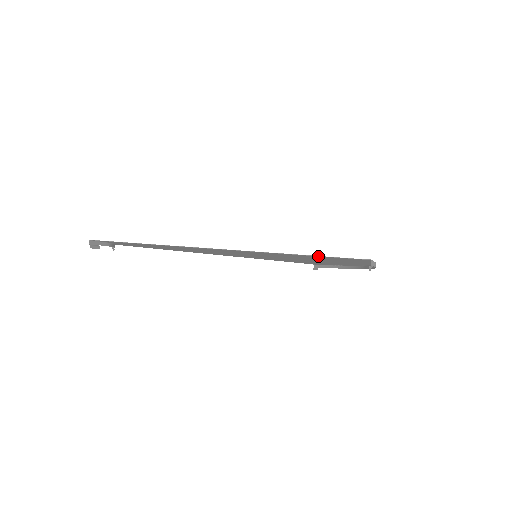
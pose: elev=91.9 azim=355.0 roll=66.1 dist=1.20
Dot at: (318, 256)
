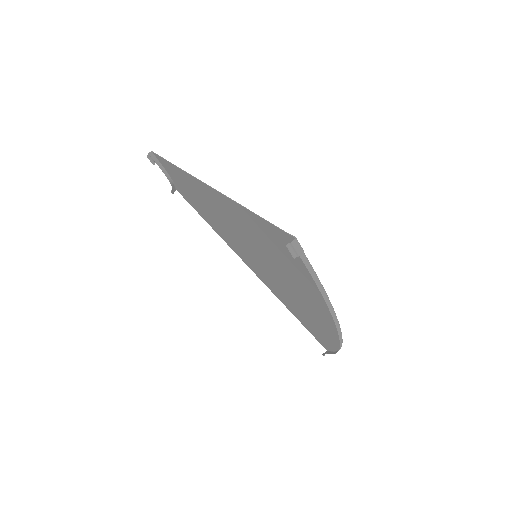
Dot at: (263, 219)
